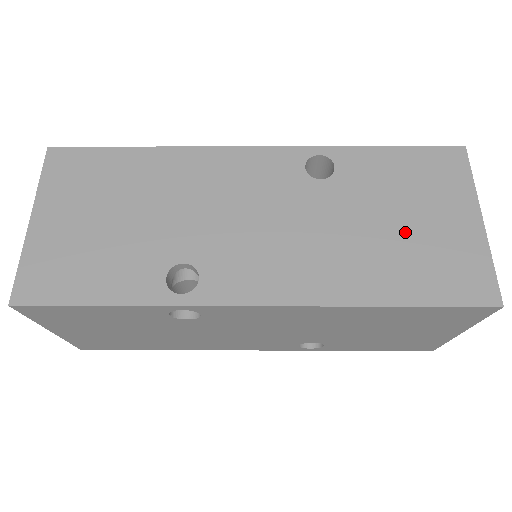
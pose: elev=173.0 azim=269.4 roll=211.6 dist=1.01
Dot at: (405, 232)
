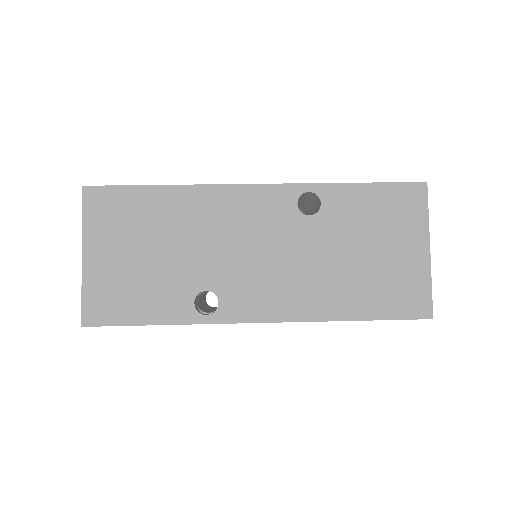
Dot at: (371, 262)
